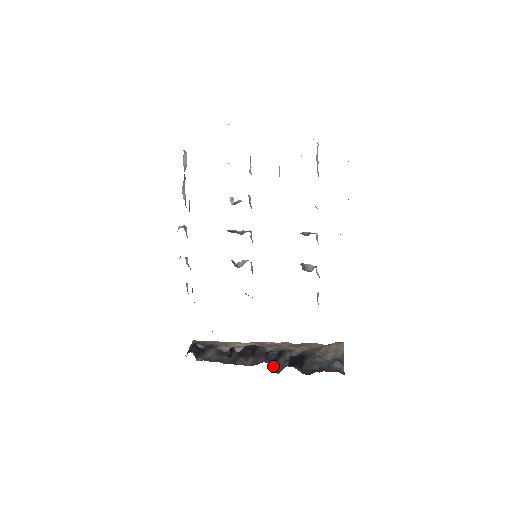
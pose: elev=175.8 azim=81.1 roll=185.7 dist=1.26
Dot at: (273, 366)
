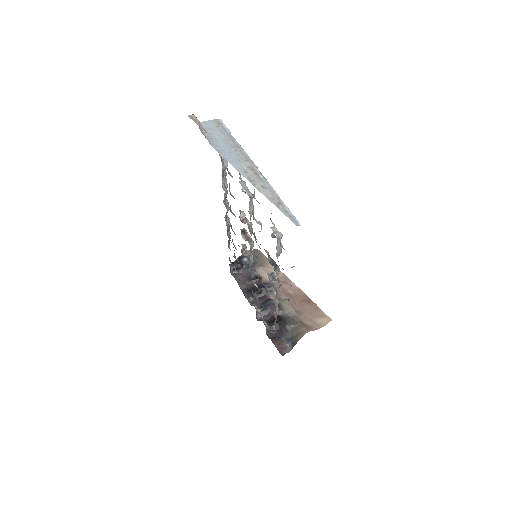
Dot at: occluded
